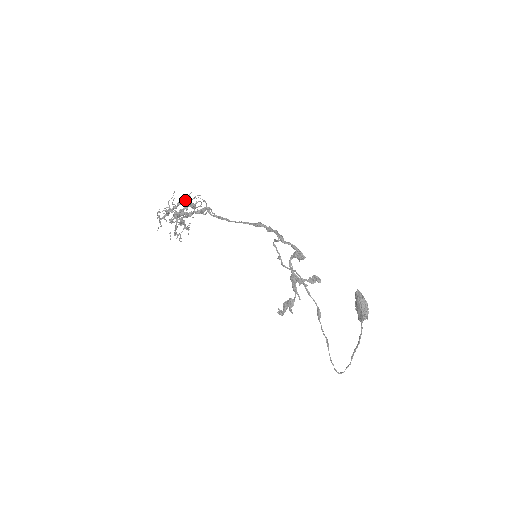
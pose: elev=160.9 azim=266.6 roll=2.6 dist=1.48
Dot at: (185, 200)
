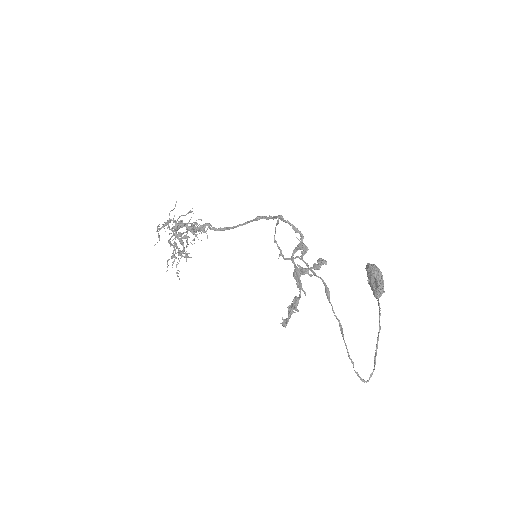
Dot at: (186, 214)
